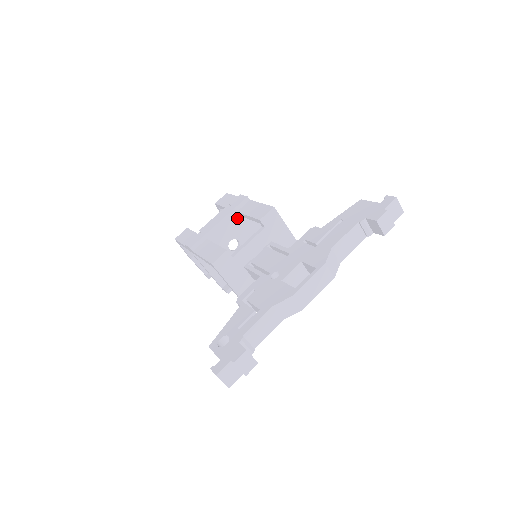
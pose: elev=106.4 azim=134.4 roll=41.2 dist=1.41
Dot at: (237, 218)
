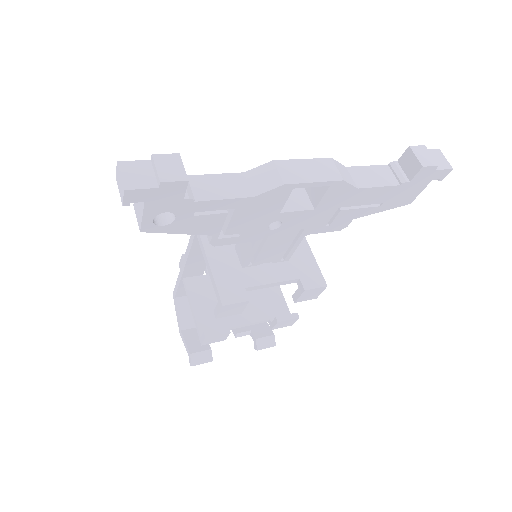
Dot at: occluded
